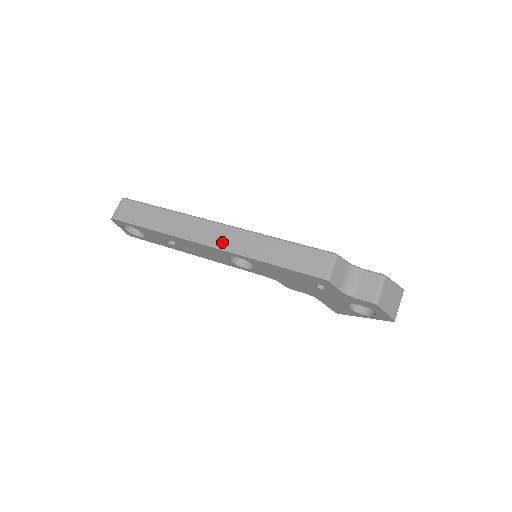
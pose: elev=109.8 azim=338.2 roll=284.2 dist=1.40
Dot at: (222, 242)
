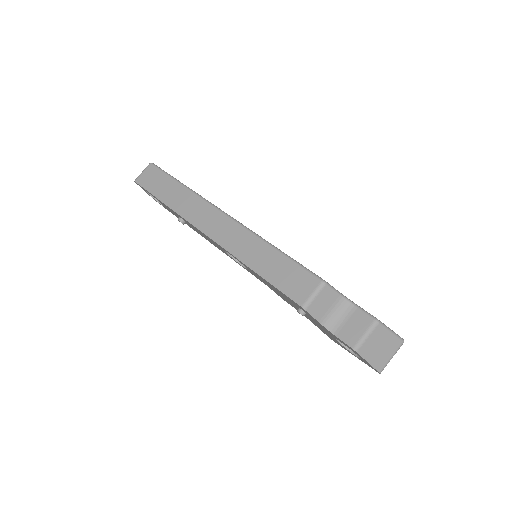
Dot at: (218, 234)
